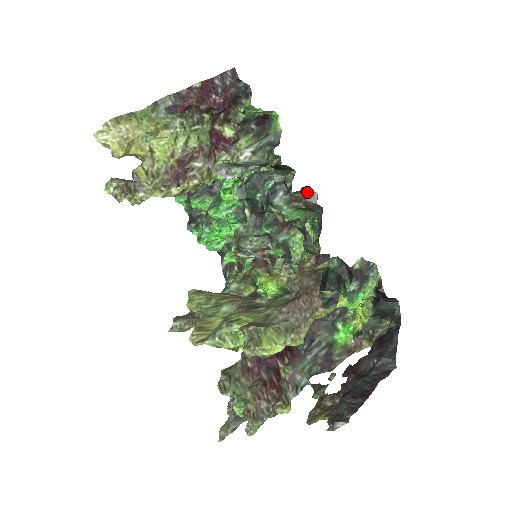
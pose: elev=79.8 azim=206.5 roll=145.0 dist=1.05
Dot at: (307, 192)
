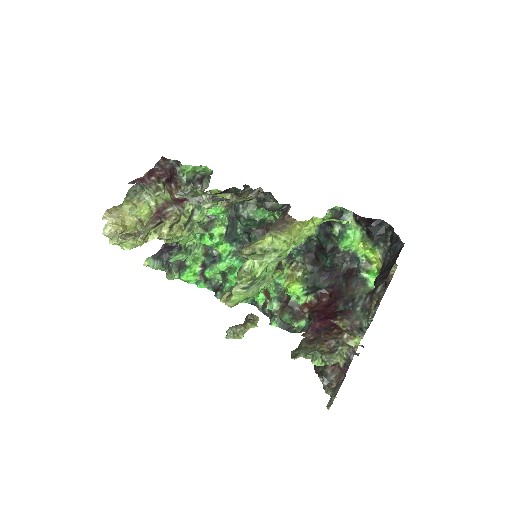
Dot at: (249, 186)
